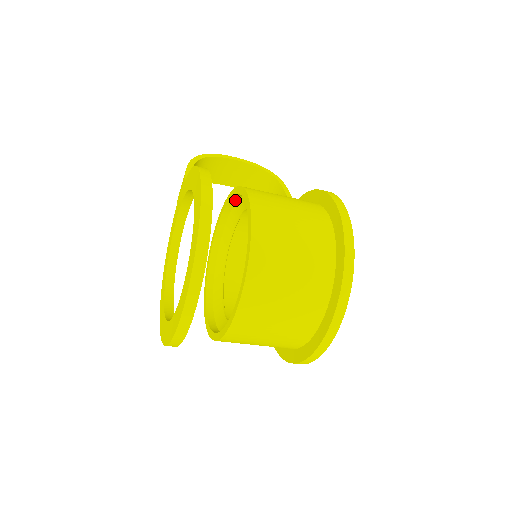
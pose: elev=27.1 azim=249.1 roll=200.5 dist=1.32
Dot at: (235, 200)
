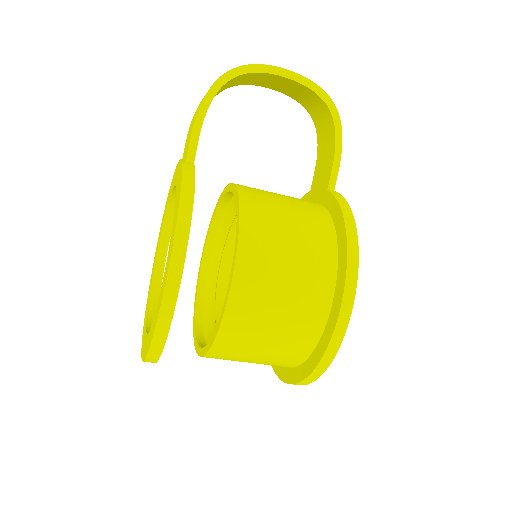
Dot at: occluded
